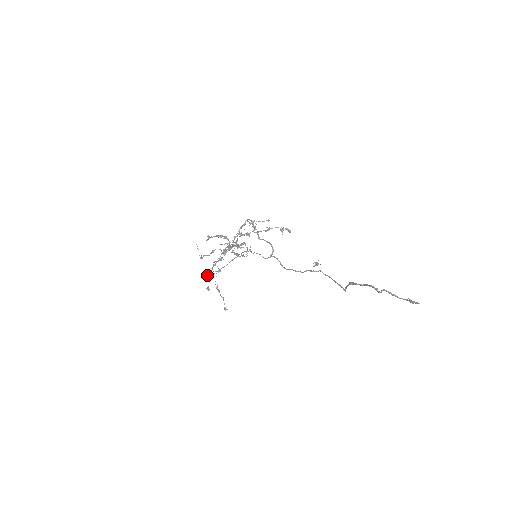
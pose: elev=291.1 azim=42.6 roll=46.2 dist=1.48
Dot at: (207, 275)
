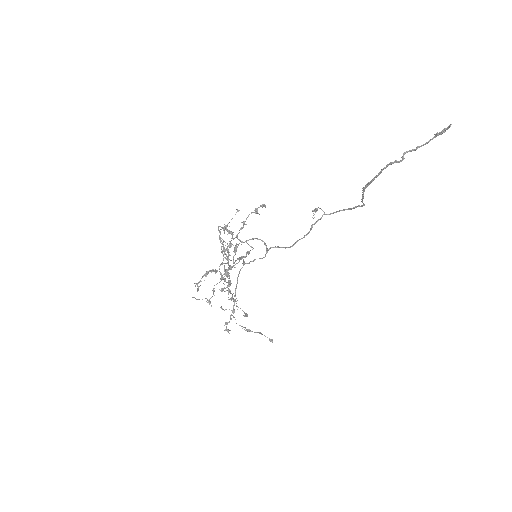
Dot at: (226, 327)
